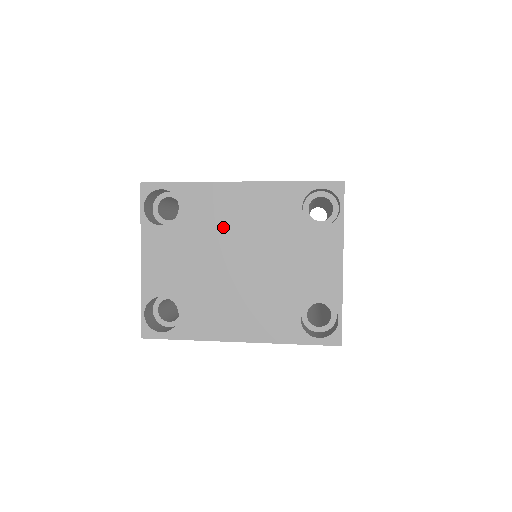
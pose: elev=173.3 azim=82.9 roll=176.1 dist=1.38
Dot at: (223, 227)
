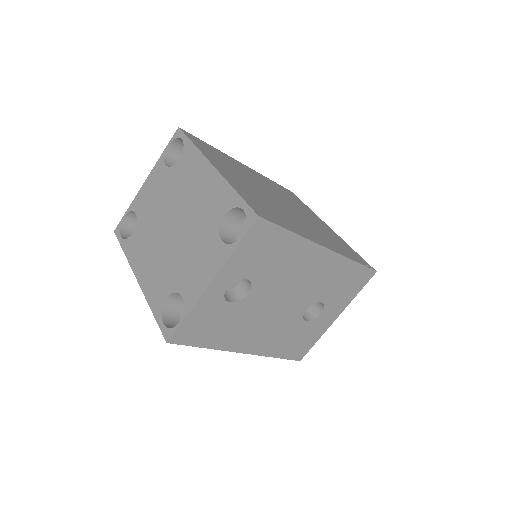
Dot at: (185, 192)
